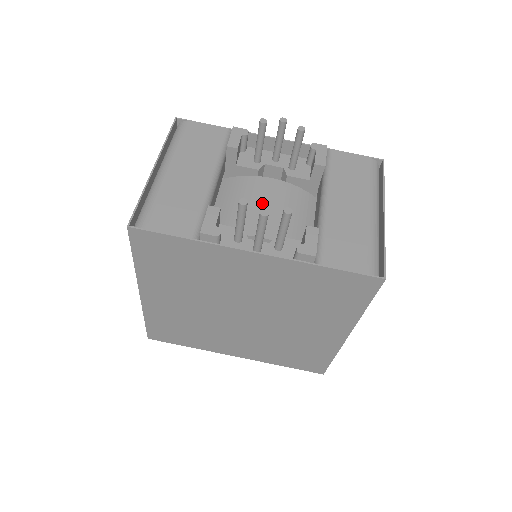
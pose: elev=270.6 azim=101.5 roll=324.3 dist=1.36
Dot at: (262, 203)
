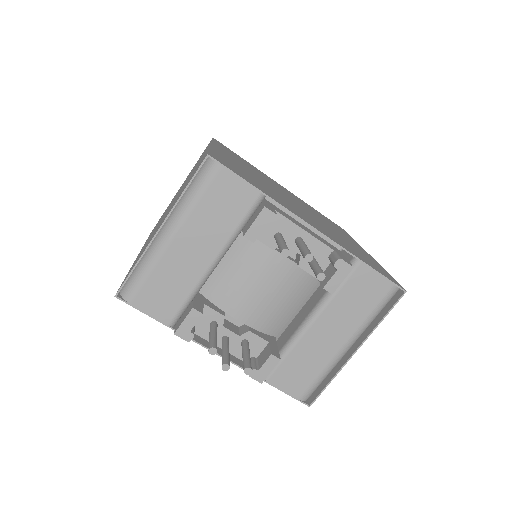
Dot at: (258, 284)
